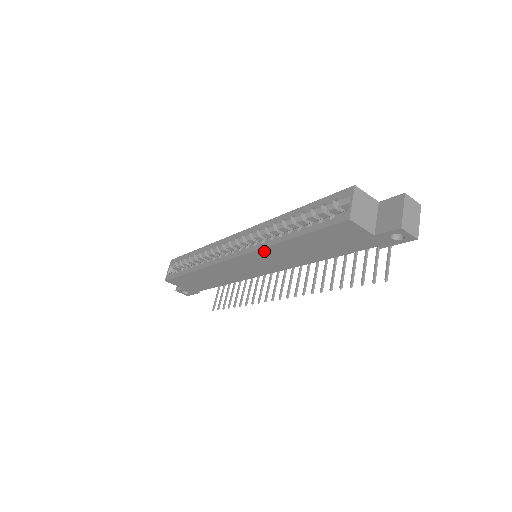
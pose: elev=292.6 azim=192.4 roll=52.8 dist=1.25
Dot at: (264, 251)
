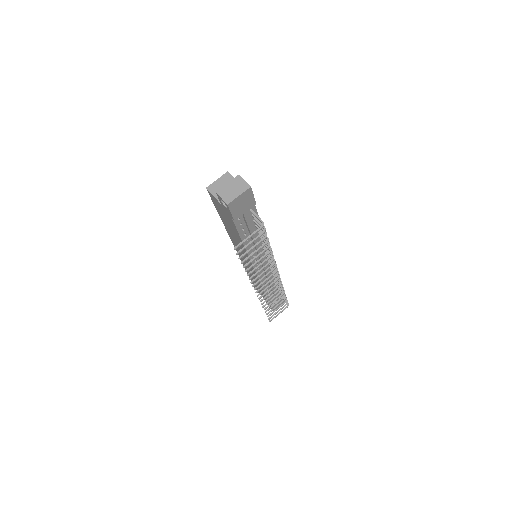
Dot at: (230, 236)
